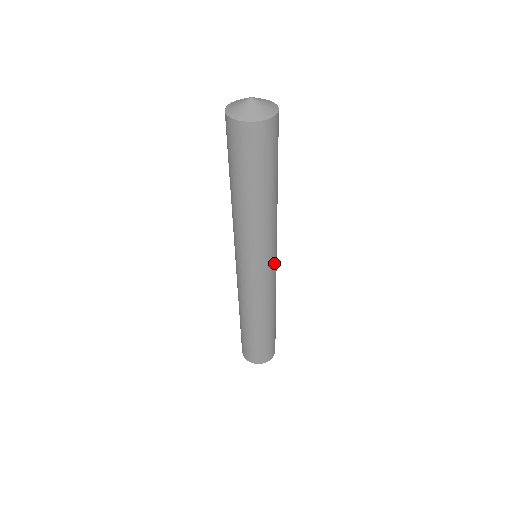
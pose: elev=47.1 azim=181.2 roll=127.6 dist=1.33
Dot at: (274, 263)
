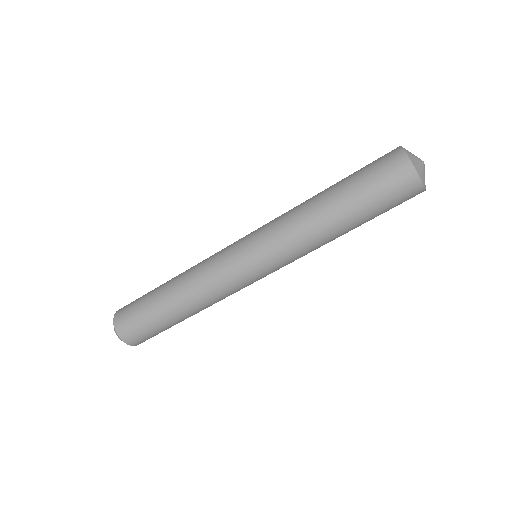
Dot at: (265, 276)
